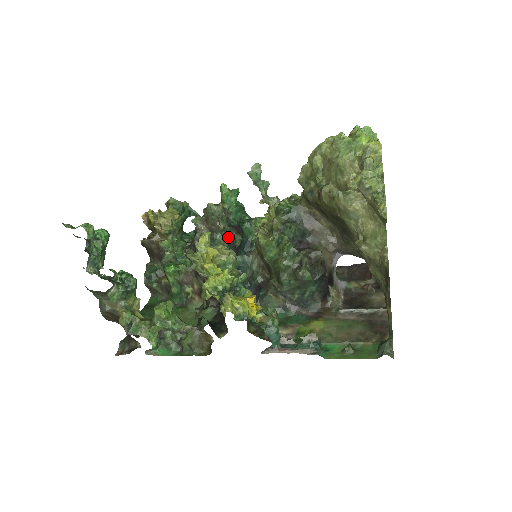
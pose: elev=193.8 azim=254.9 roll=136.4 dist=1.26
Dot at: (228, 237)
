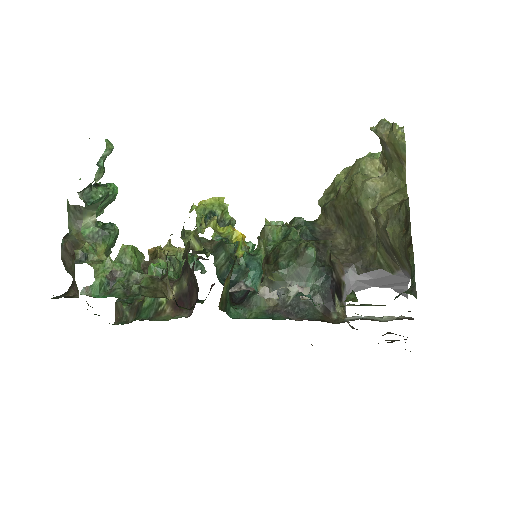
Dot at: (230, 258)
